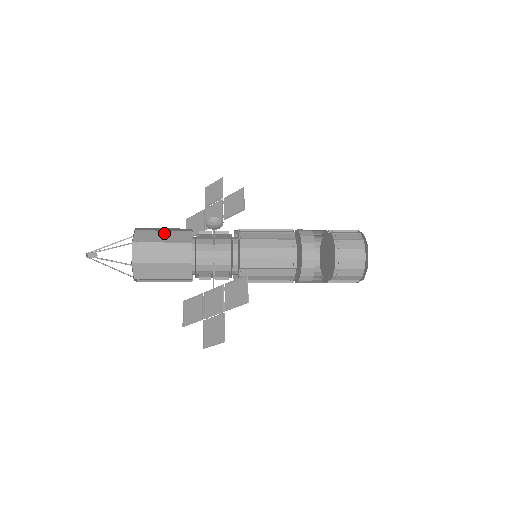
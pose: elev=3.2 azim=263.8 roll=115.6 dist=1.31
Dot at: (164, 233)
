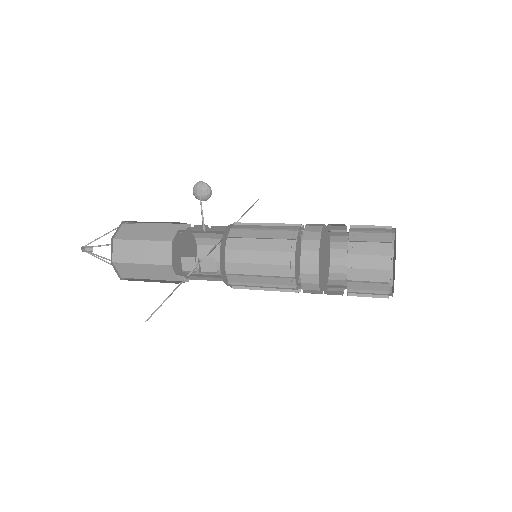
Dot at: occluded
